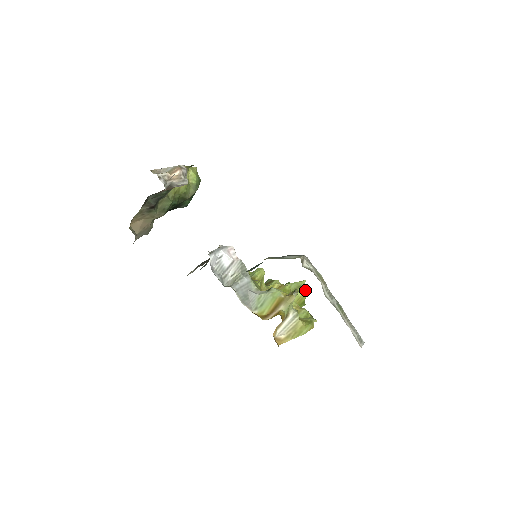
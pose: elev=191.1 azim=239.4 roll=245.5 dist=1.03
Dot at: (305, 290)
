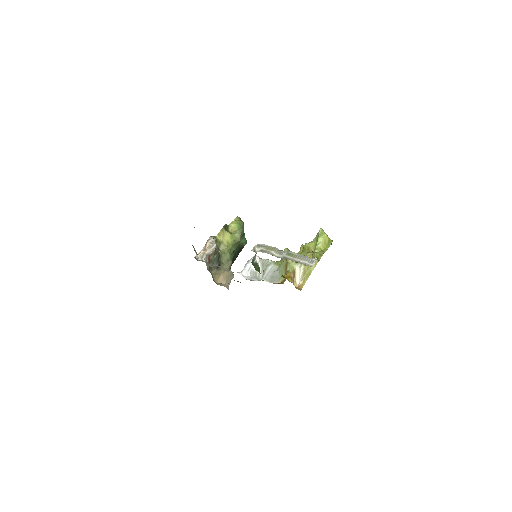
Dot at: (323, 234)
